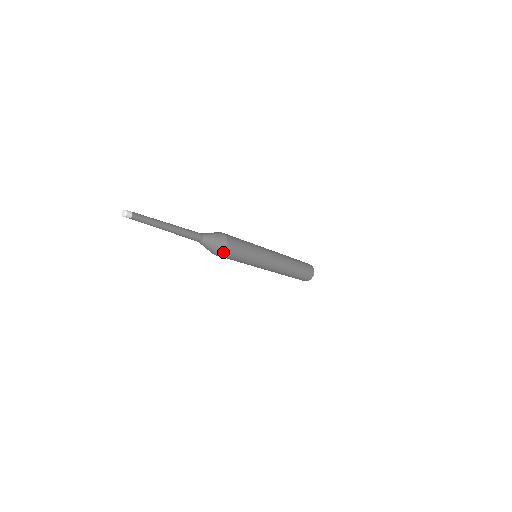
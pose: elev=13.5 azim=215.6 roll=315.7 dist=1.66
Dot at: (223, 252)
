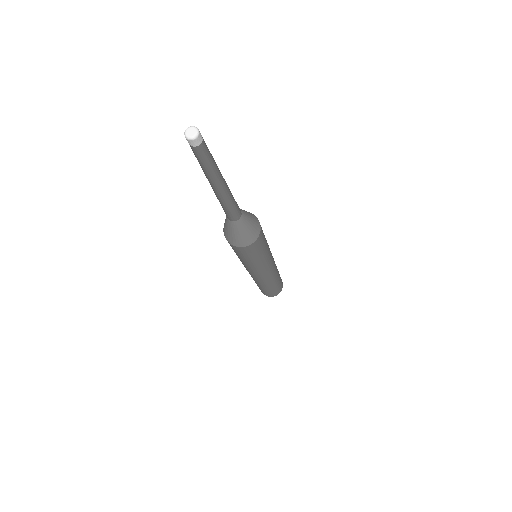
Dot at: (240, 246)
